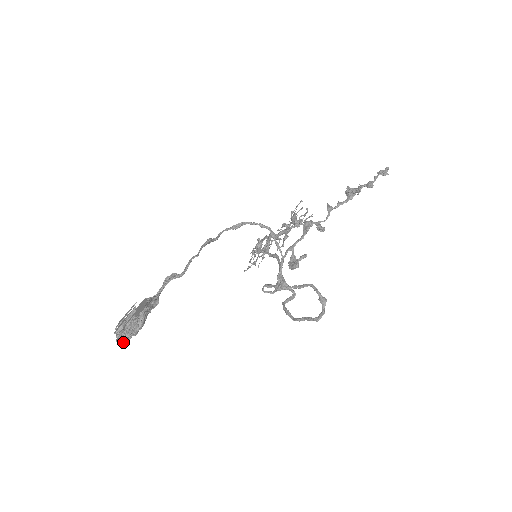
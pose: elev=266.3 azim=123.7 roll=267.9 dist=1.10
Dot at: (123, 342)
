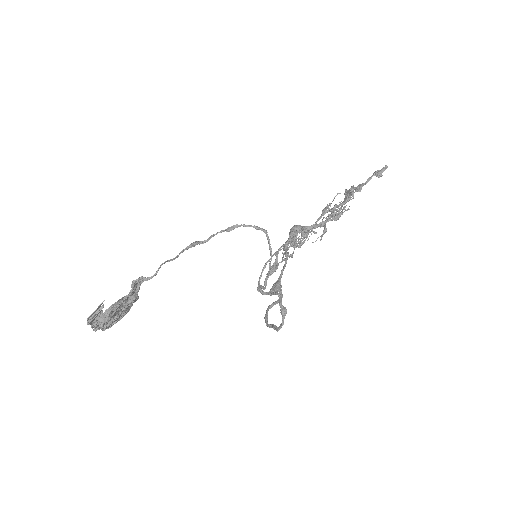
Dot at: (102, 330)
